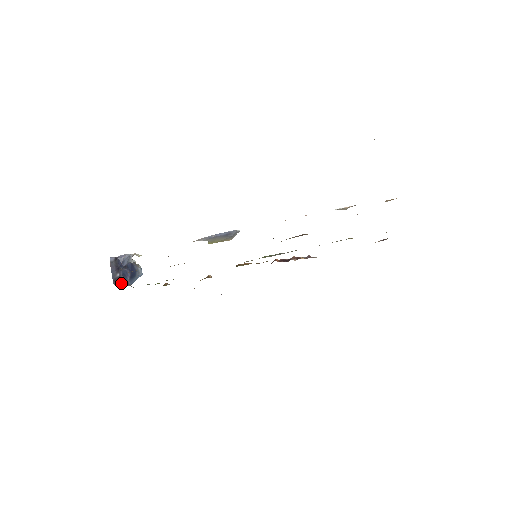
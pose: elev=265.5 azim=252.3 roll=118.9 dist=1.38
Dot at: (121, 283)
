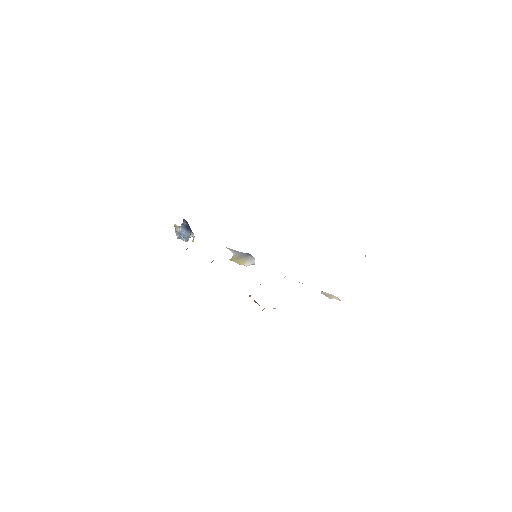
Dot at: occluded
